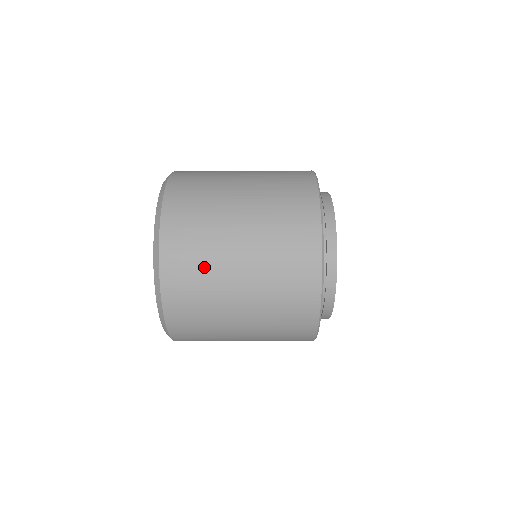
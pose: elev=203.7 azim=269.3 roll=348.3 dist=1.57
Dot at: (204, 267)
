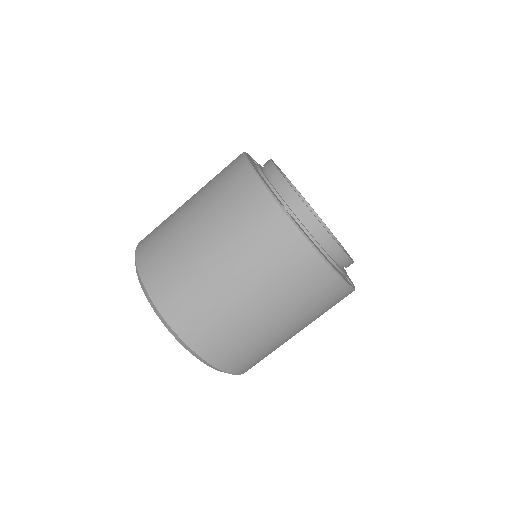
Dot at: occluded
